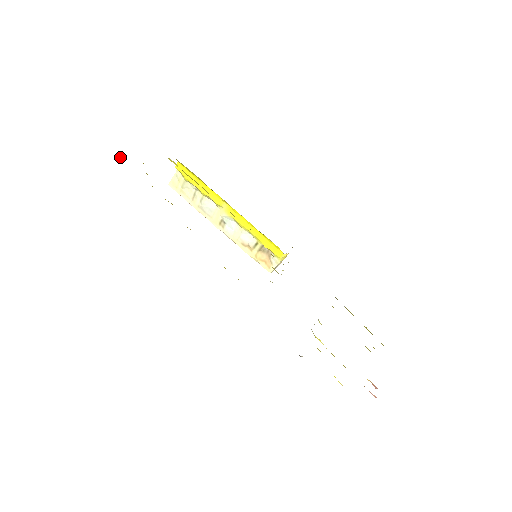
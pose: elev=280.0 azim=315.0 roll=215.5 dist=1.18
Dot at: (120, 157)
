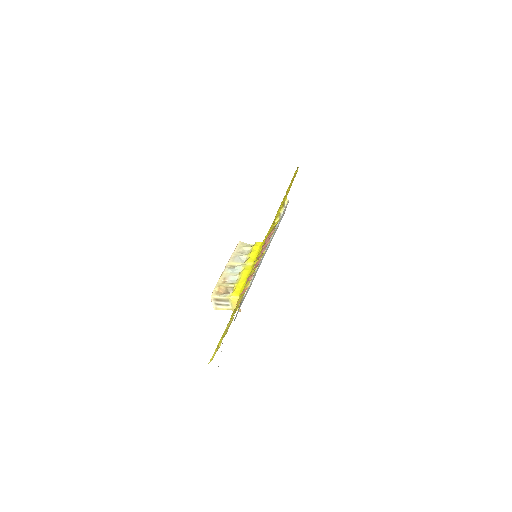
Dot at: occluded
